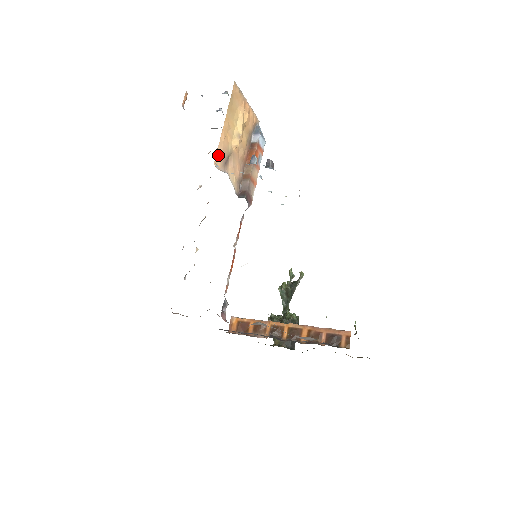
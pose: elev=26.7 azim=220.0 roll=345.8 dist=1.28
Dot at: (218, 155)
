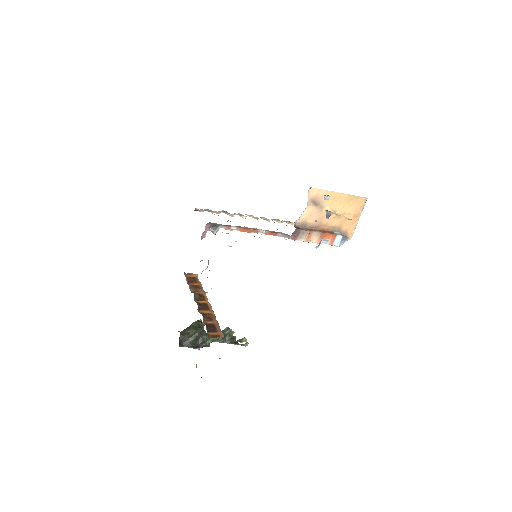
Dot at: (317, 191)
